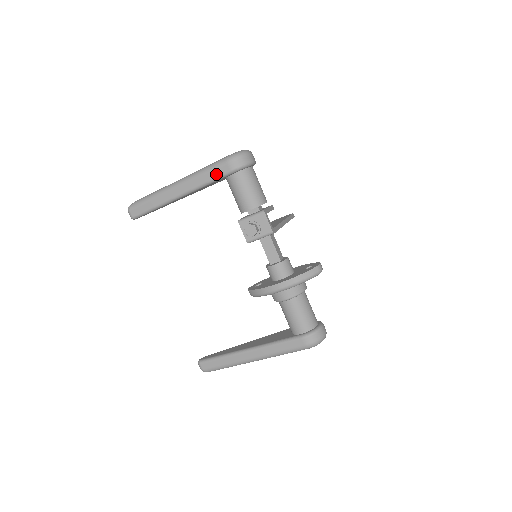
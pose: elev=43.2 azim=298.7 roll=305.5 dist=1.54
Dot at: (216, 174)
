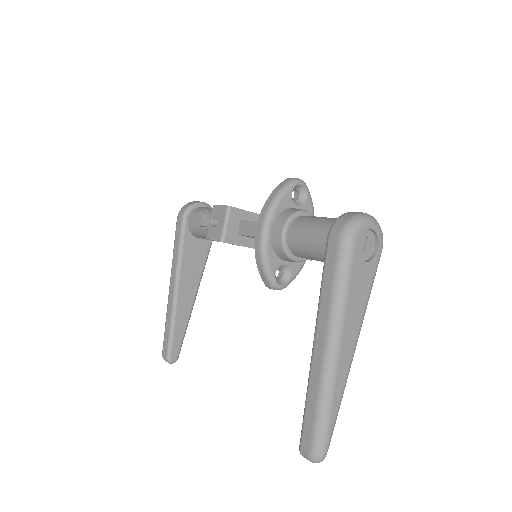
Dot at: (178, 236)
